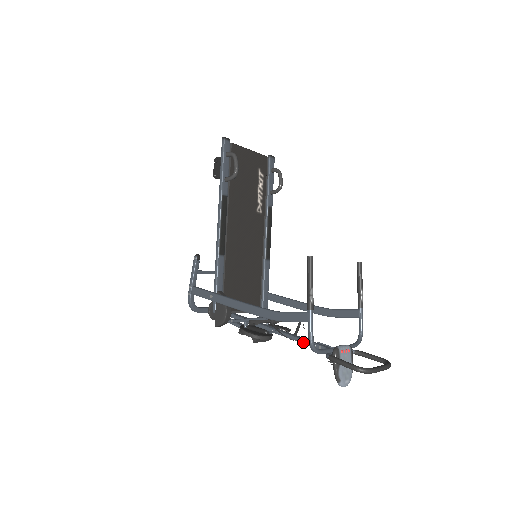
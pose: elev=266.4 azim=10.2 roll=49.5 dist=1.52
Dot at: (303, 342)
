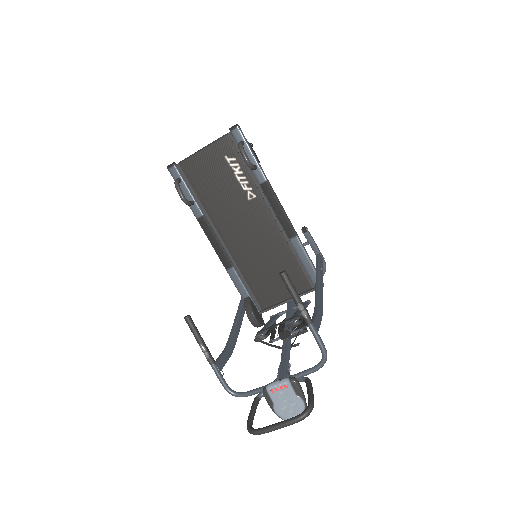
Dot at: (281, 359)
